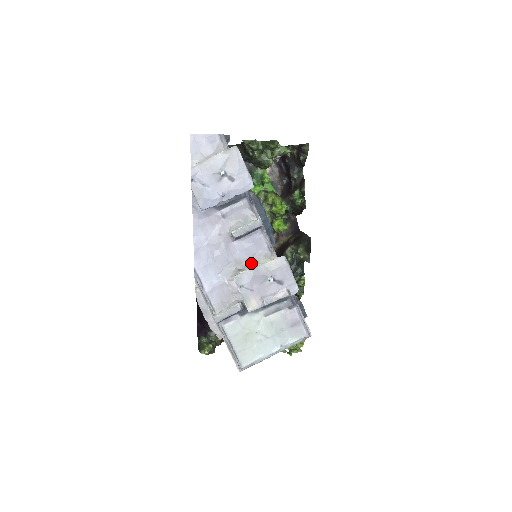
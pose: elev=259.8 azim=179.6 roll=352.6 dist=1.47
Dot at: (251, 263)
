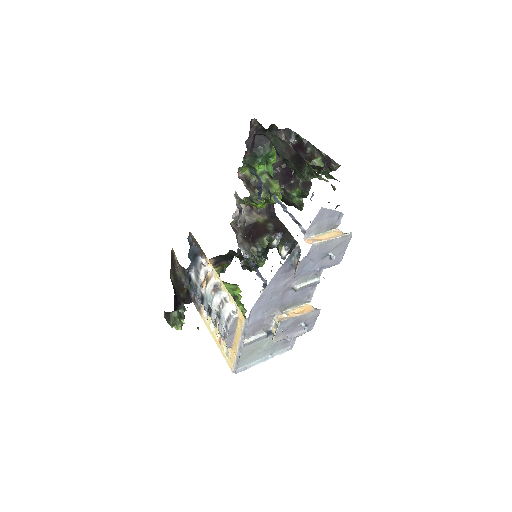
Dot at: (291, 305)
